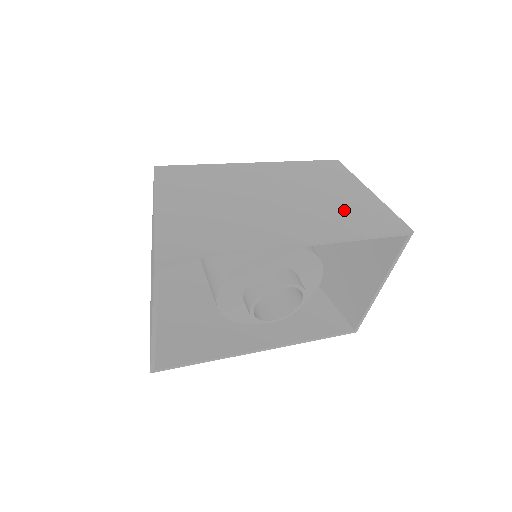
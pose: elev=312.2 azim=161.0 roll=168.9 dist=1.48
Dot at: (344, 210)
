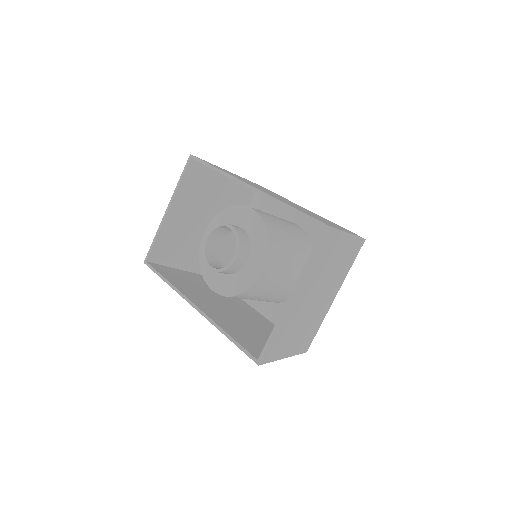
Dot at: occluded
